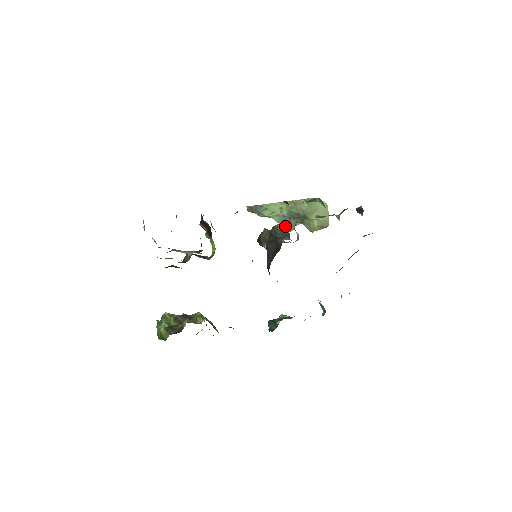
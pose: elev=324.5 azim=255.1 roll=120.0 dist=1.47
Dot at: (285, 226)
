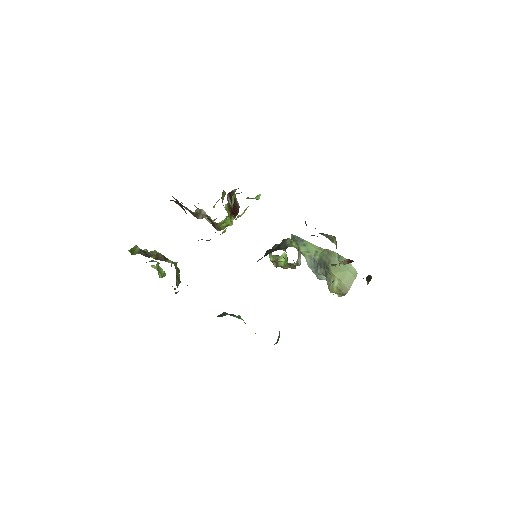
Dot at: (292, 242)
